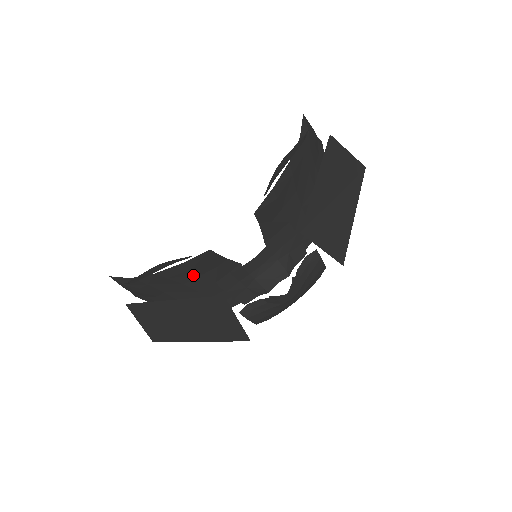
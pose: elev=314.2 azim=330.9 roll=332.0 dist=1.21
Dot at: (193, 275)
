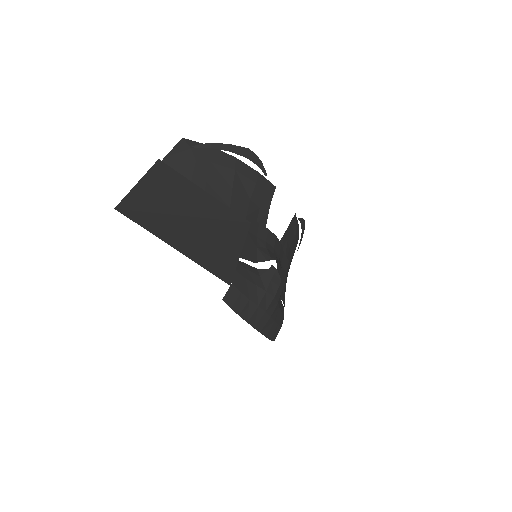
Dot at: (245, 191)
